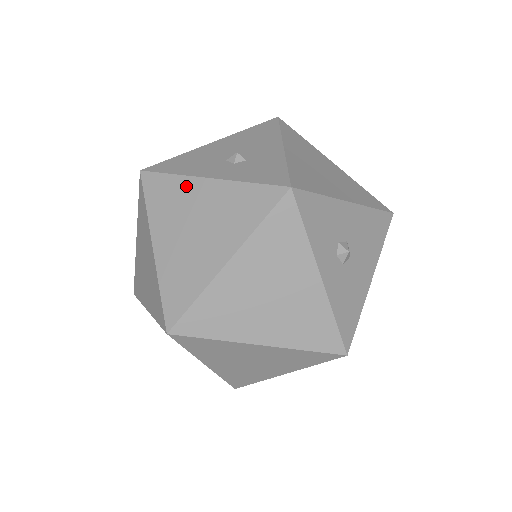
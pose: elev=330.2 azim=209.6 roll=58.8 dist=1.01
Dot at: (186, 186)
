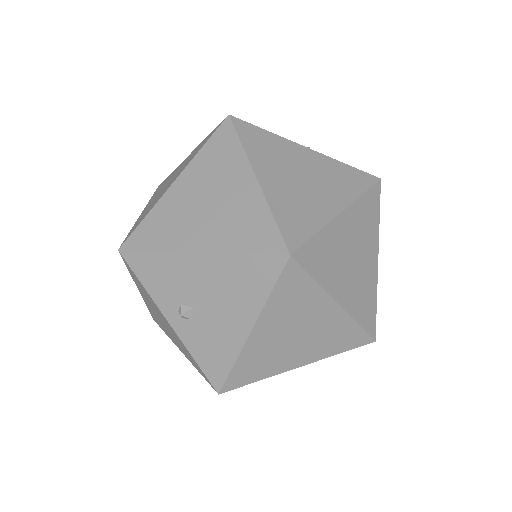
Dot at: (286, 145)
